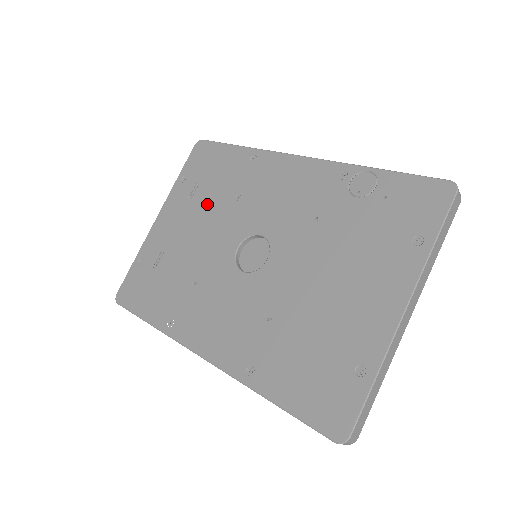
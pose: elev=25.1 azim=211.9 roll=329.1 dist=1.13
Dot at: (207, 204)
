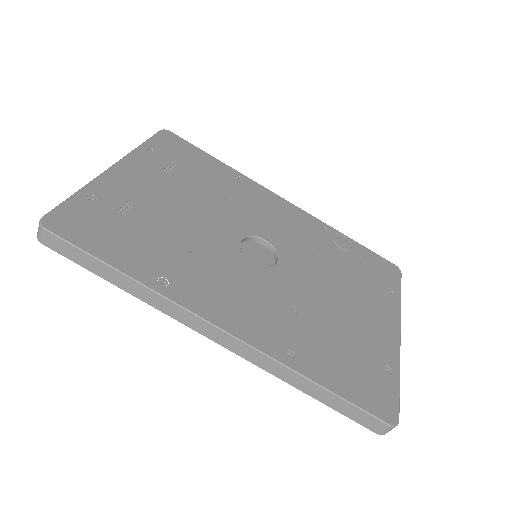
Dot at: (192, 187)
